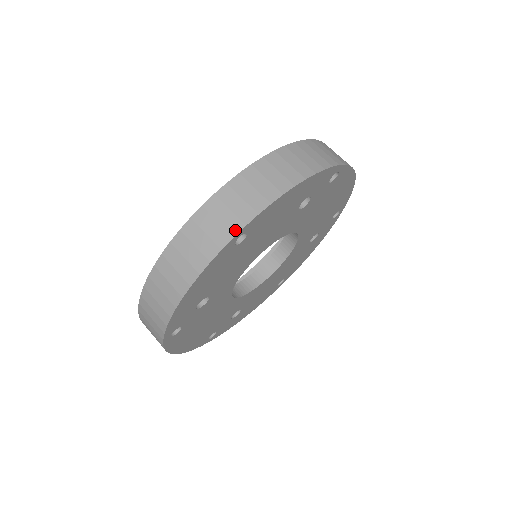
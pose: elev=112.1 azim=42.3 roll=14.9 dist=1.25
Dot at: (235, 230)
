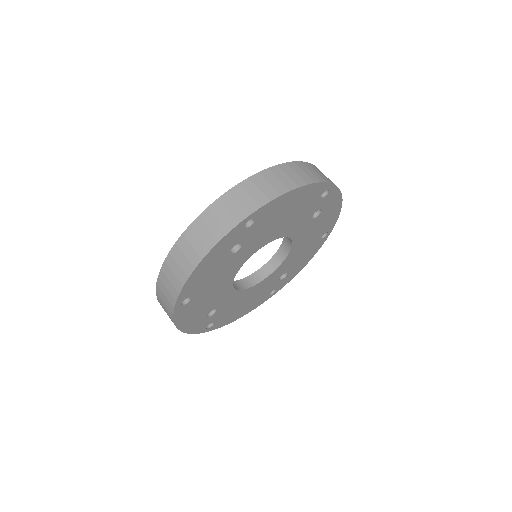
Dot at: (173, 304)
